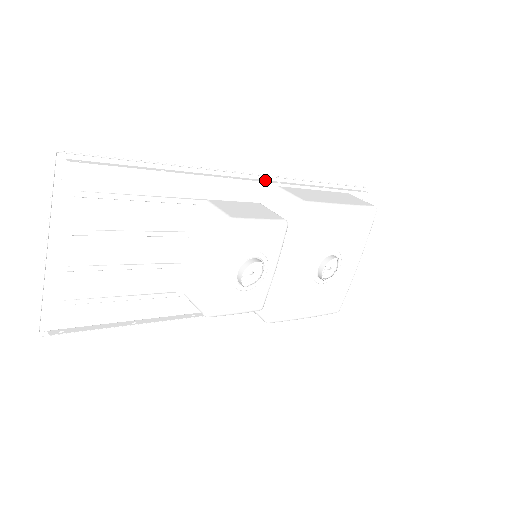
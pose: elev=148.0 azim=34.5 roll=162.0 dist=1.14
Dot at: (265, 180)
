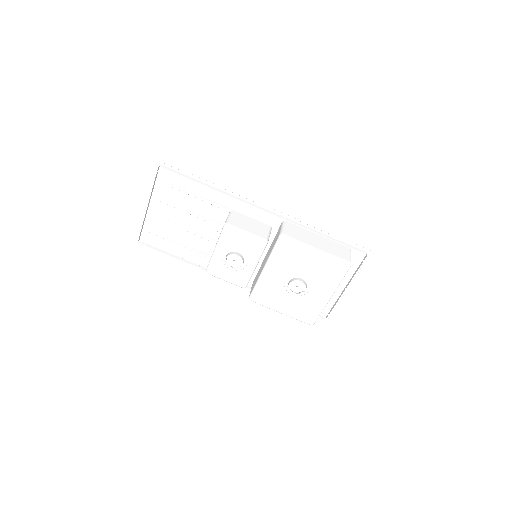
Dot at: (275, 213)
